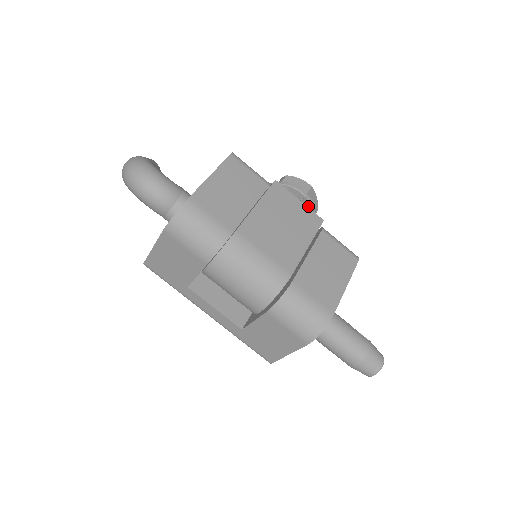
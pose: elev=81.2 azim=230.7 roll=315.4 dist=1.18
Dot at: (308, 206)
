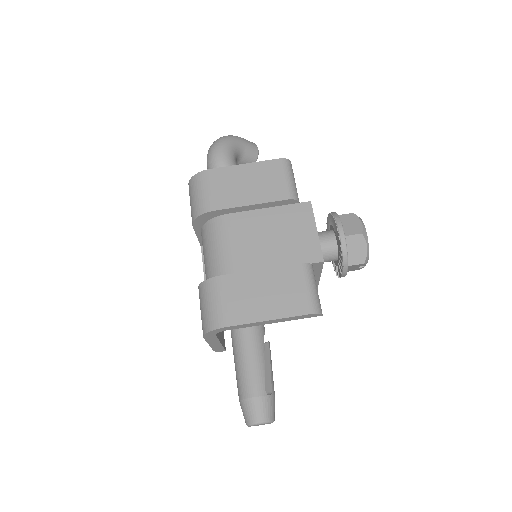
Dot at: (340, 248)
